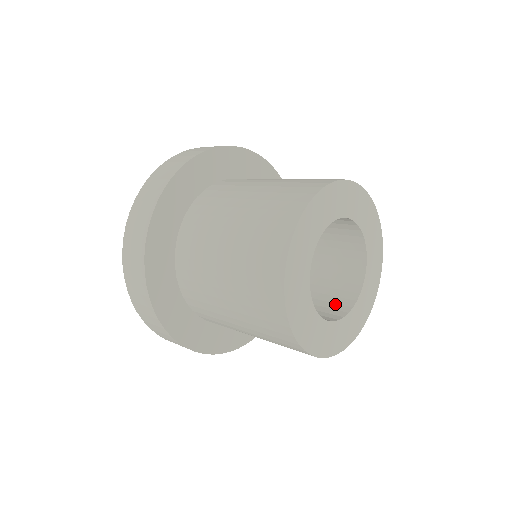
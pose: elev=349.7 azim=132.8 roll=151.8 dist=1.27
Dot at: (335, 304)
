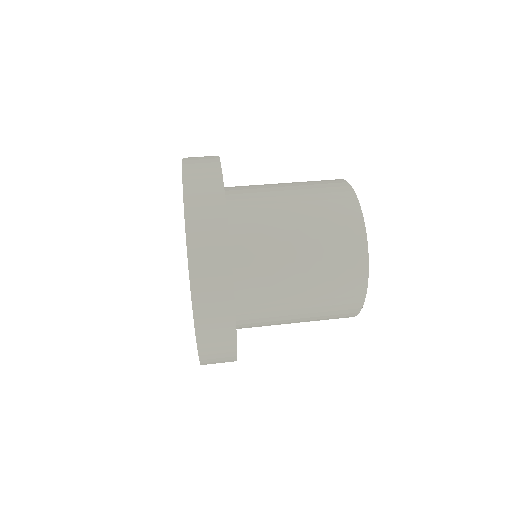
Dot at: occluded
